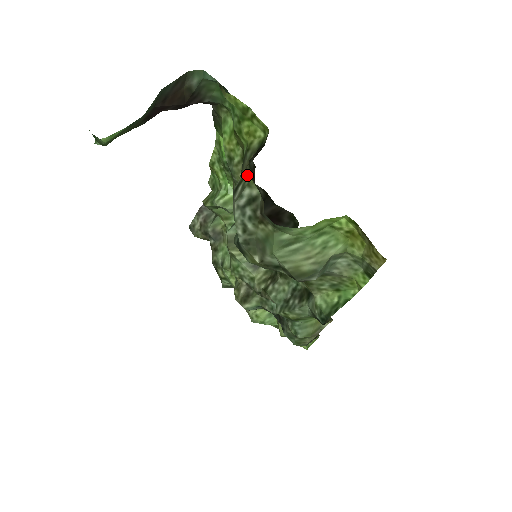
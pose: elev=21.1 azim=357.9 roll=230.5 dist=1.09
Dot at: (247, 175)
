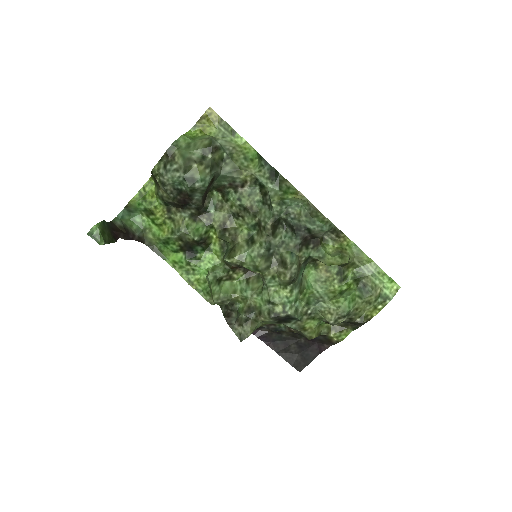
Dot at: (158, 178)
